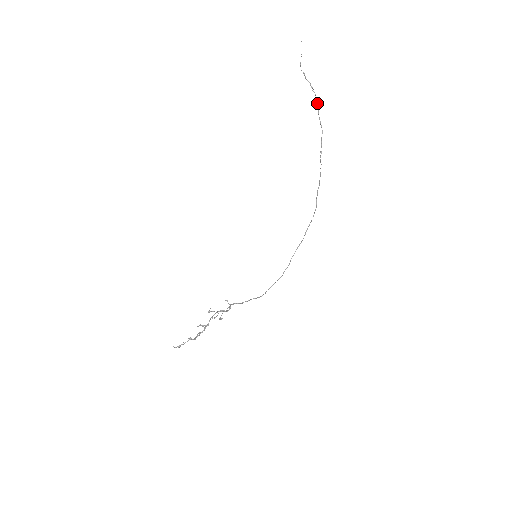
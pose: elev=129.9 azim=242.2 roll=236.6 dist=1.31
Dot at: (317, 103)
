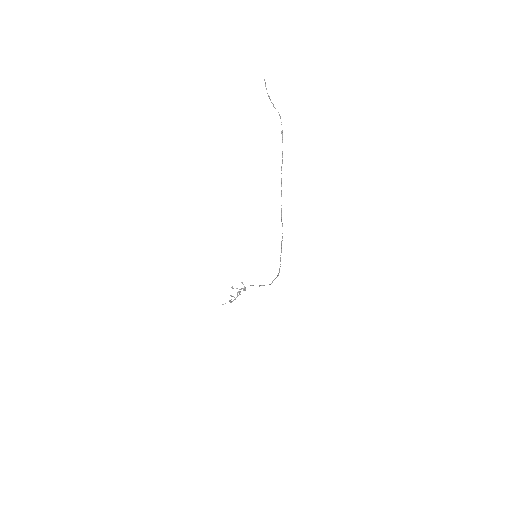
Dot at: (281, 133)
